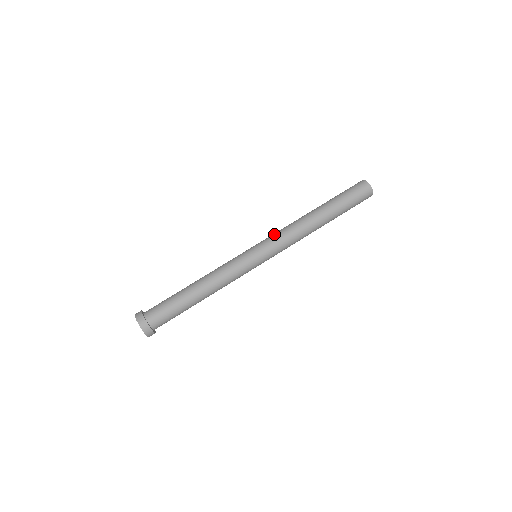
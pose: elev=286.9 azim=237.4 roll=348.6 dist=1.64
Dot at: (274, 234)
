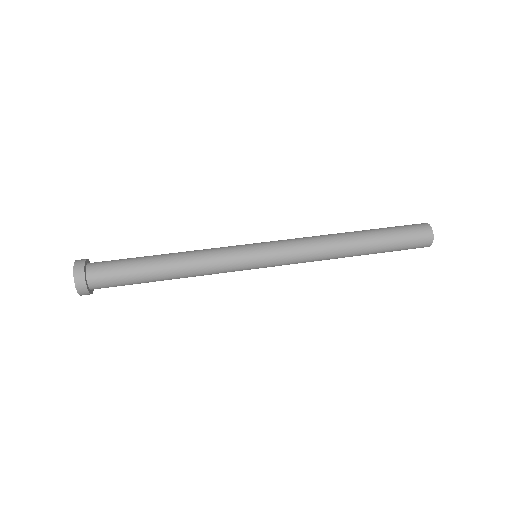
Dot at: occluded
